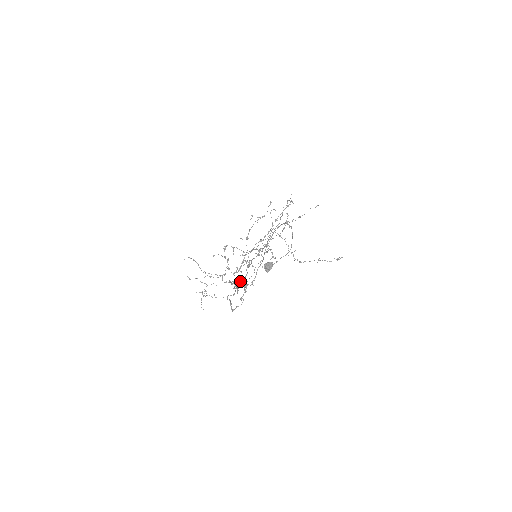
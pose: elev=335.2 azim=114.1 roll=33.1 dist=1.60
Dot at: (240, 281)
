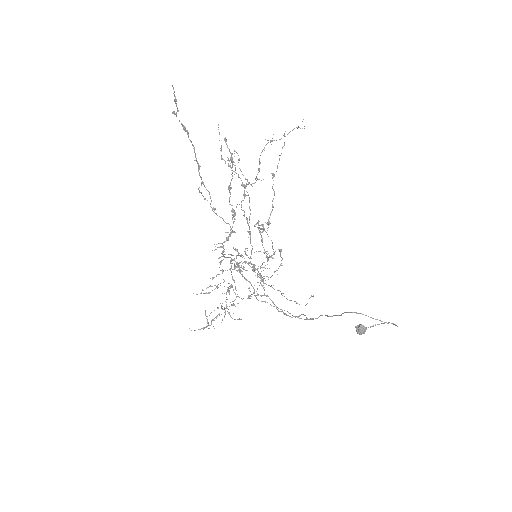
Dot at: occluded
